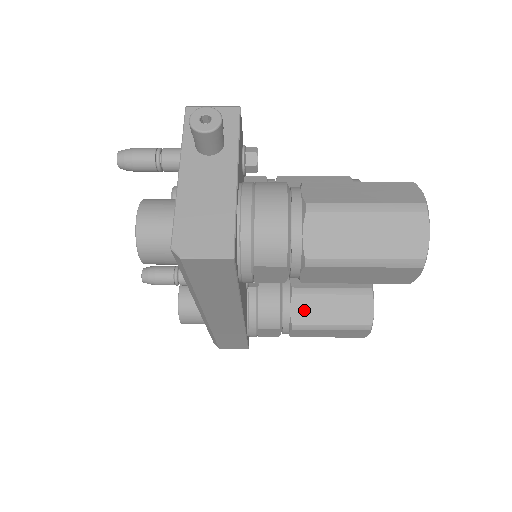
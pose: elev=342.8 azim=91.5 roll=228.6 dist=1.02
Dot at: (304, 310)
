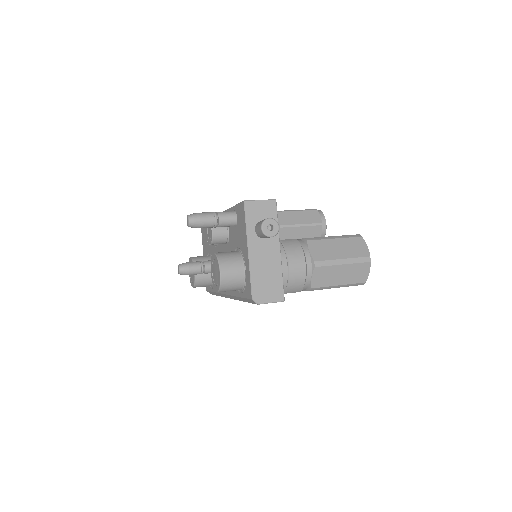
Dot at: occluded
